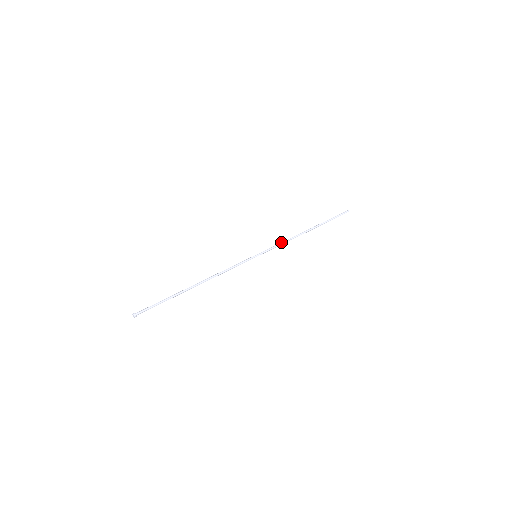
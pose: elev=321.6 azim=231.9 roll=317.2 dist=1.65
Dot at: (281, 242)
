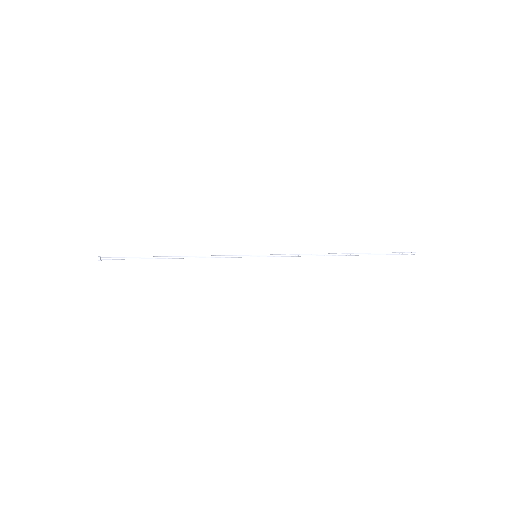
Dot at: (296, 255)
